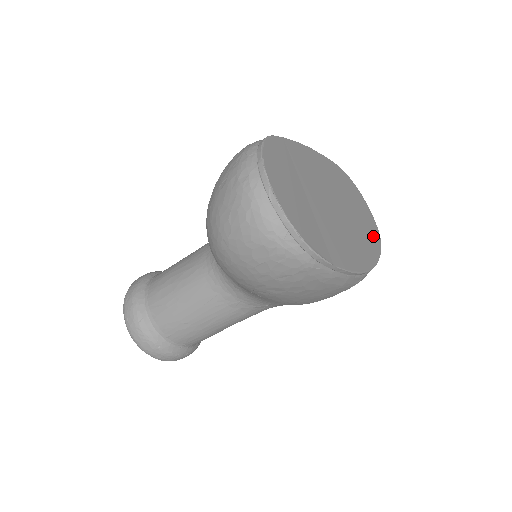
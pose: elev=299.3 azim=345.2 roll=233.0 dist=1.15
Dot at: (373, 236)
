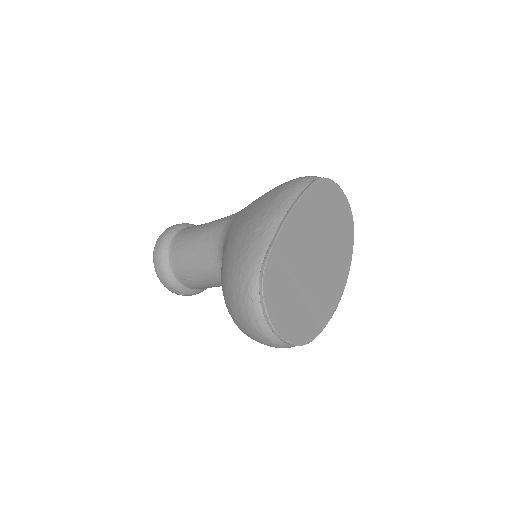
Dot at: (347, 232)
